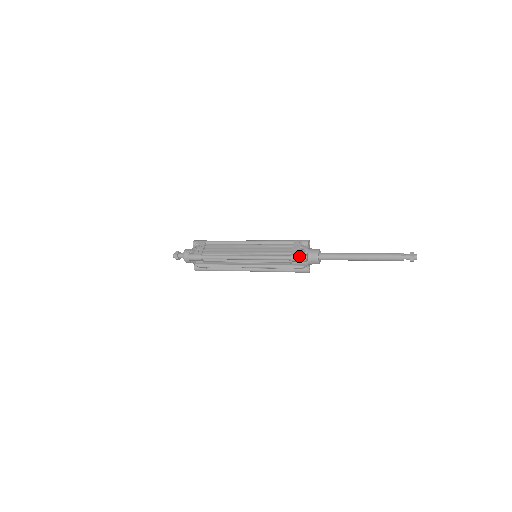
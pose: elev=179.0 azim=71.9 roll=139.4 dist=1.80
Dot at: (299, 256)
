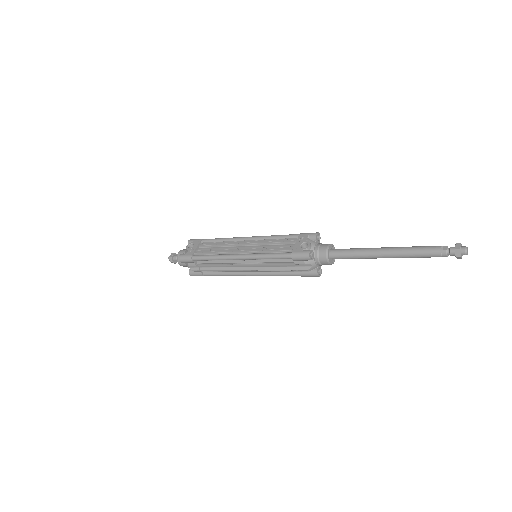
Dot at: (301, 253)
